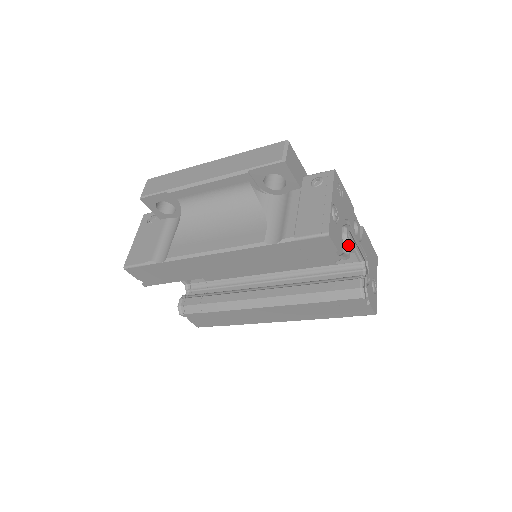
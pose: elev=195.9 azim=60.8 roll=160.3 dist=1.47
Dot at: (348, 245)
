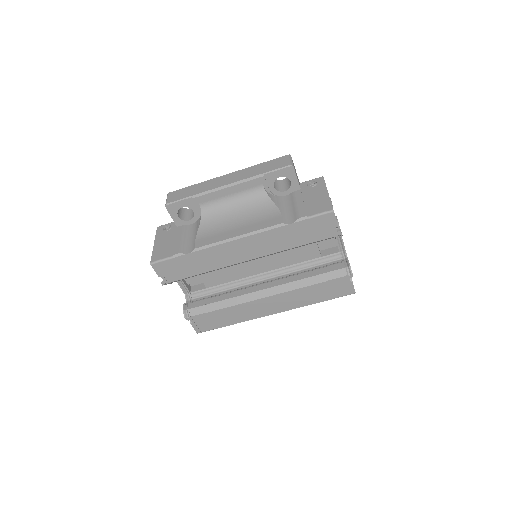
Dot at: occluded
